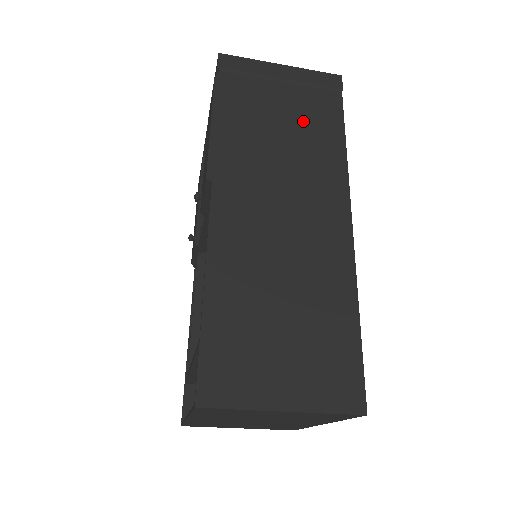
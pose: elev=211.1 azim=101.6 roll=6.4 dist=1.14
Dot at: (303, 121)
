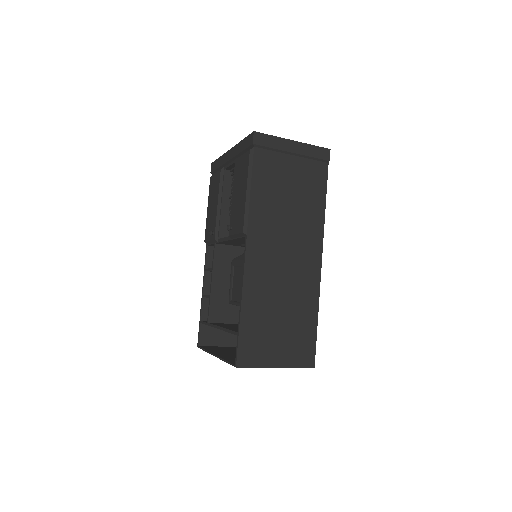
Dot at: (302, 187)
